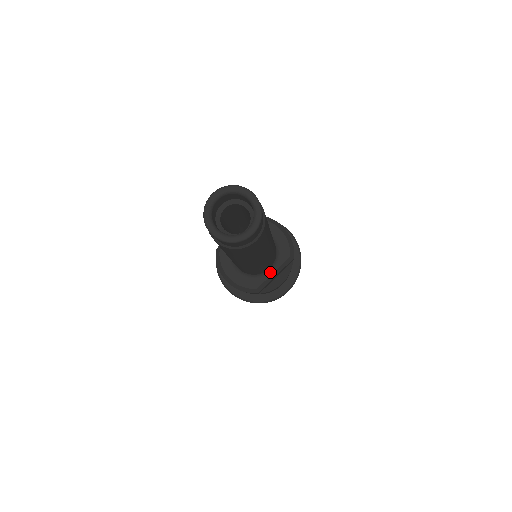
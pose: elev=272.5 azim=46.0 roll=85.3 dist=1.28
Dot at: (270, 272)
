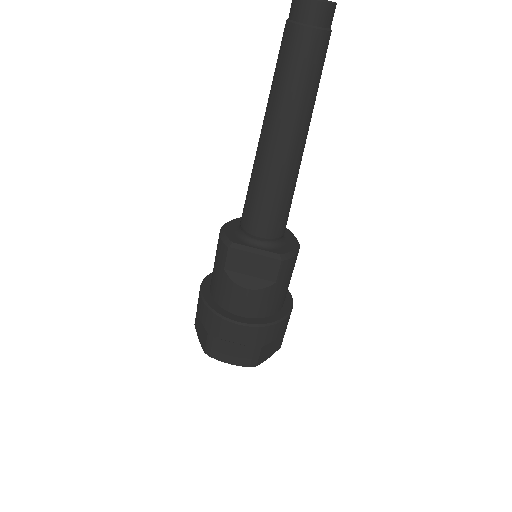
Dot at: (255, 246)
